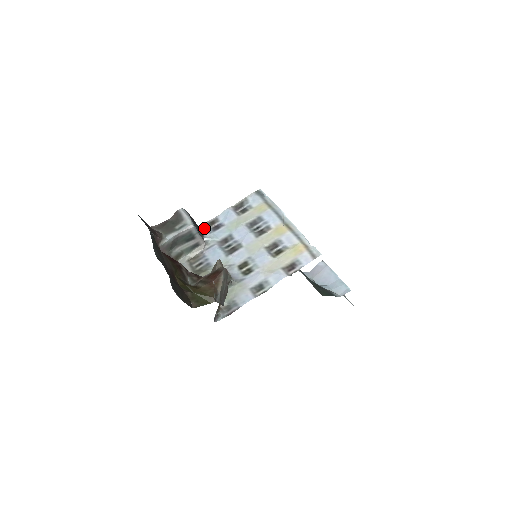
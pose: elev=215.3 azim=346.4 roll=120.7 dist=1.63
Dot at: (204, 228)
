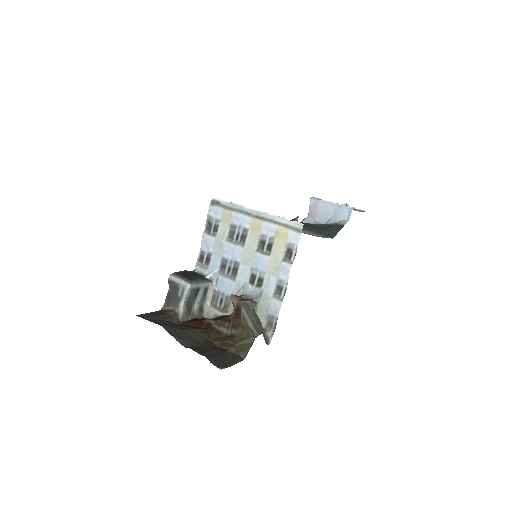
Dot at: (199, 268)
